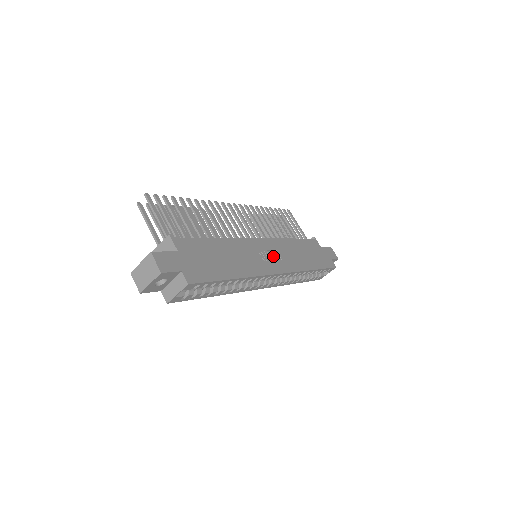
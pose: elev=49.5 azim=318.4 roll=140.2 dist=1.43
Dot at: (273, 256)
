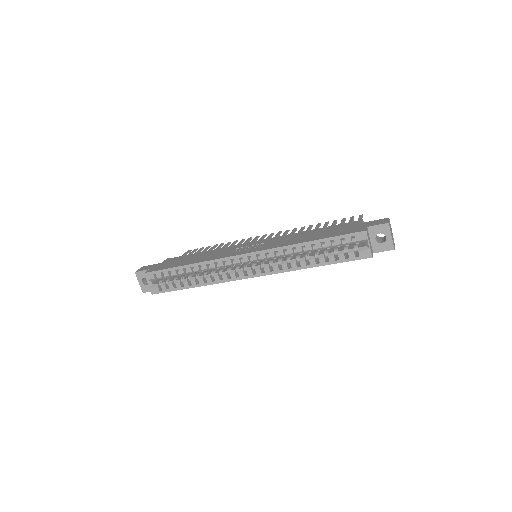
Dot at: (254, 247)
